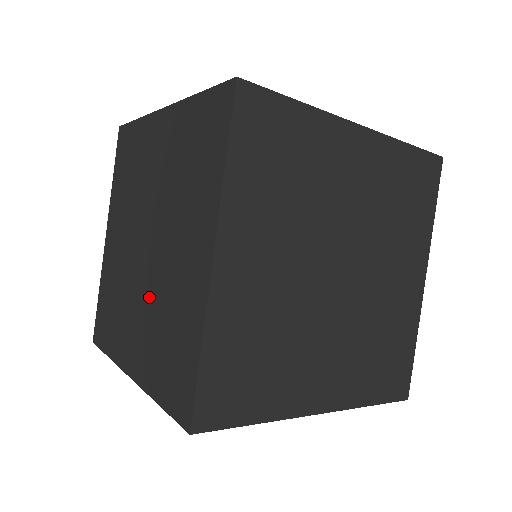
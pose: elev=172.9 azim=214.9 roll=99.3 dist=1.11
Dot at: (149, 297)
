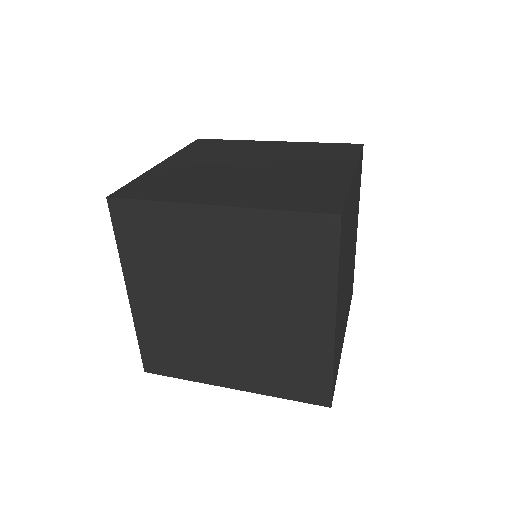
Dot at: (246, 343)
